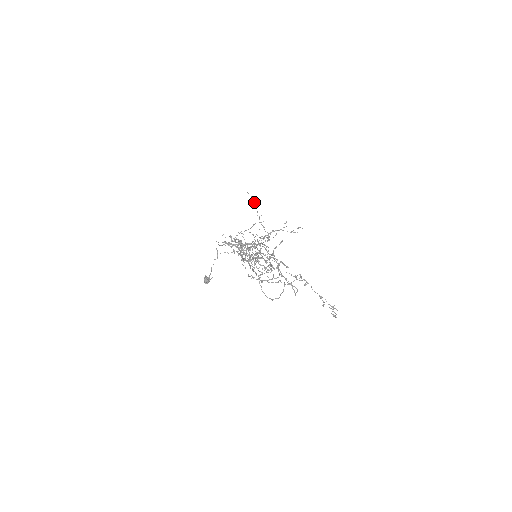
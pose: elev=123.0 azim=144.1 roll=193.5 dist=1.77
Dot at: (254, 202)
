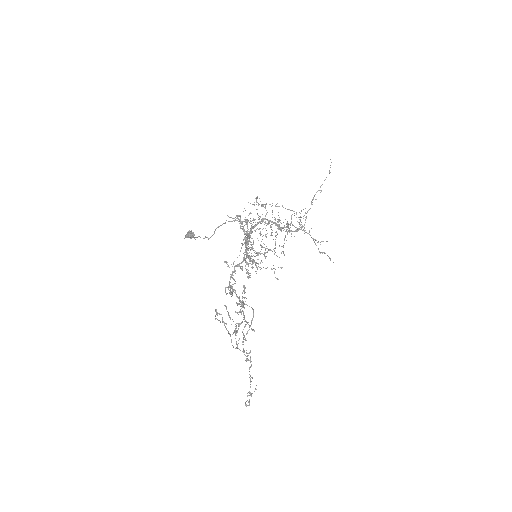
Dot at: (329, 172)
